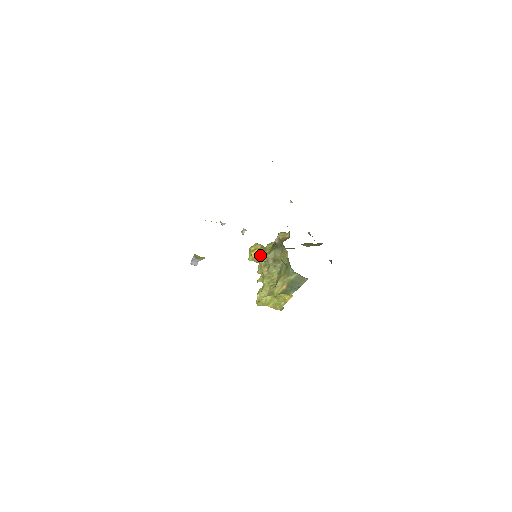
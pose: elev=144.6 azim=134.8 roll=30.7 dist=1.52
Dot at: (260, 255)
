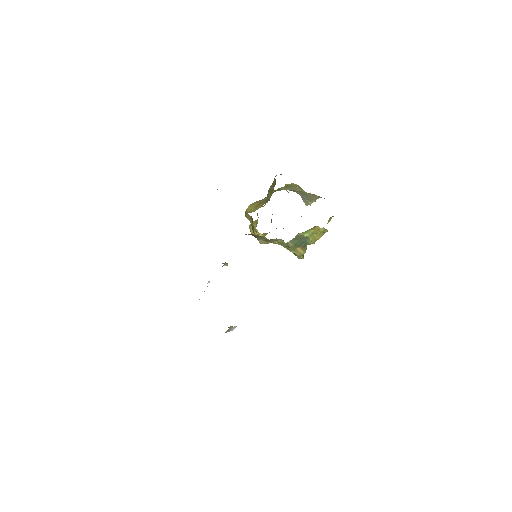
Dot at: (261, 234)
